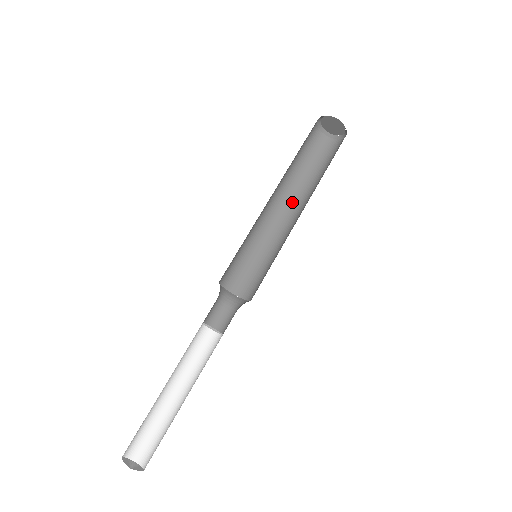
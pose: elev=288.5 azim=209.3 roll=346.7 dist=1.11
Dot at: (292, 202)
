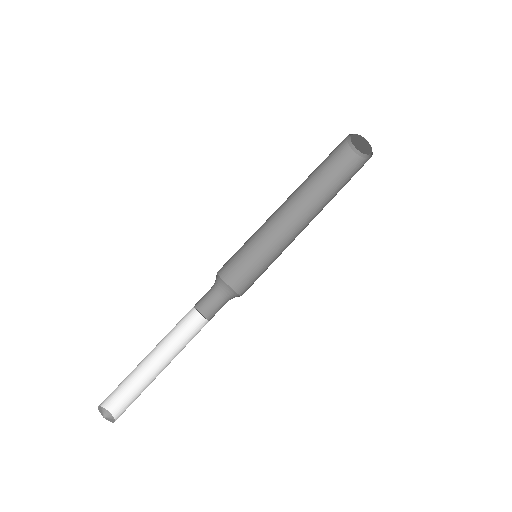
Dot at: (310, 215)
